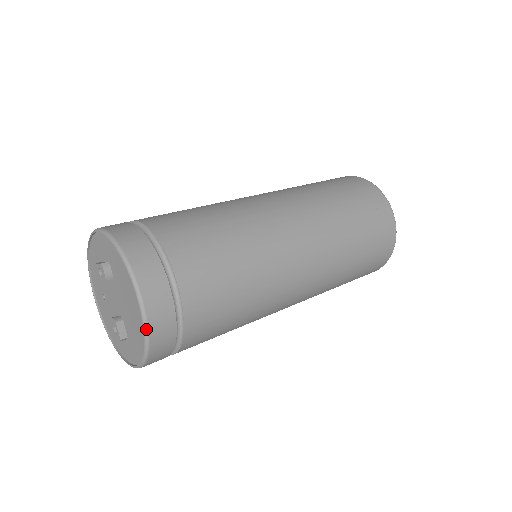
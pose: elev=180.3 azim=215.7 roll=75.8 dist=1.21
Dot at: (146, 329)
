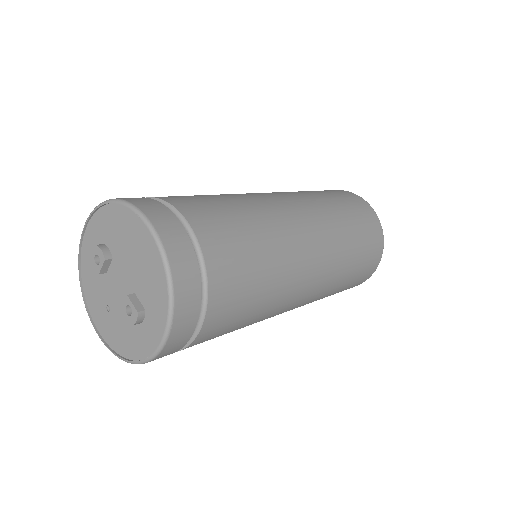
Dot at: (160, 245)
